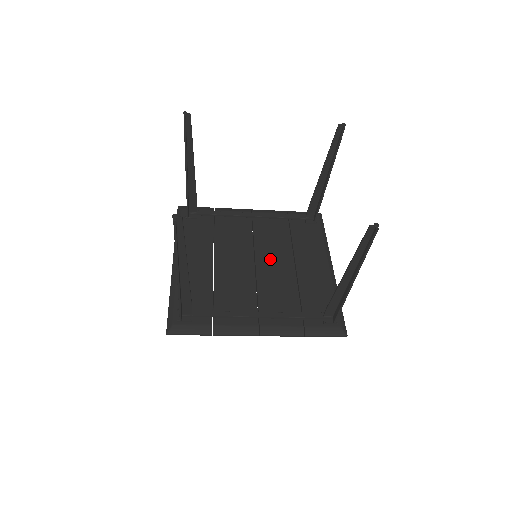
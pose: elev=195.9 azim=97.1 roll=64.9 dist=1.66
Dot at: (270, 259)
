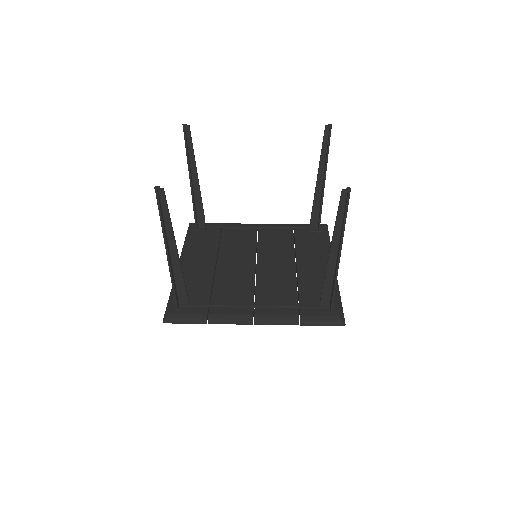
Dot at: (271, 261)
